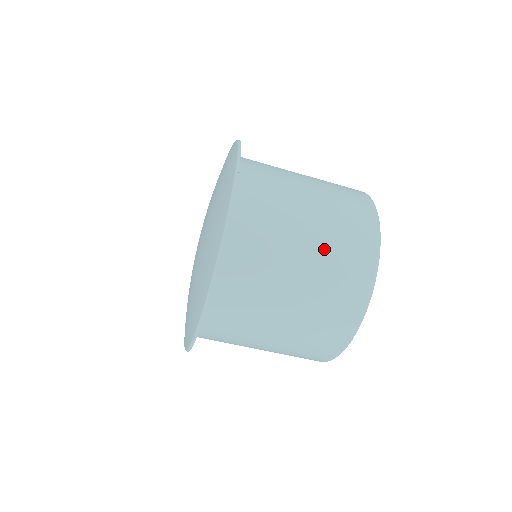
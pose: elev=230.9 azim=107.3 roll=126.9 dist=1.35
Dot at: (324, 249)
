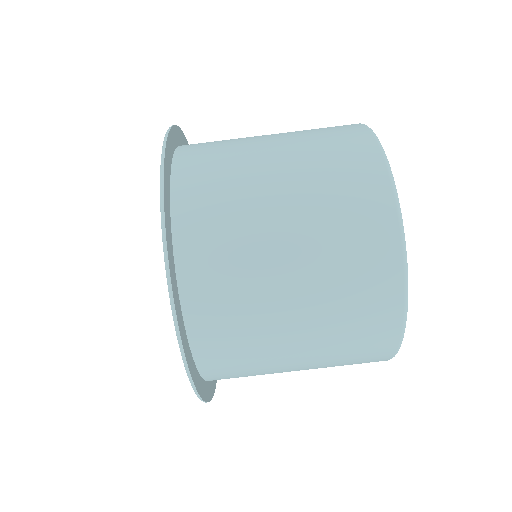
Dot at: occluded
